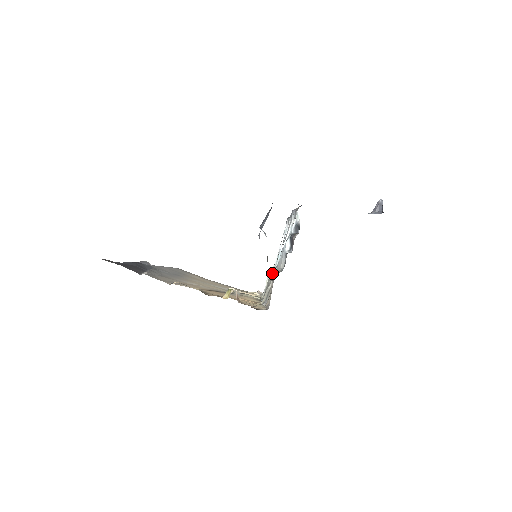
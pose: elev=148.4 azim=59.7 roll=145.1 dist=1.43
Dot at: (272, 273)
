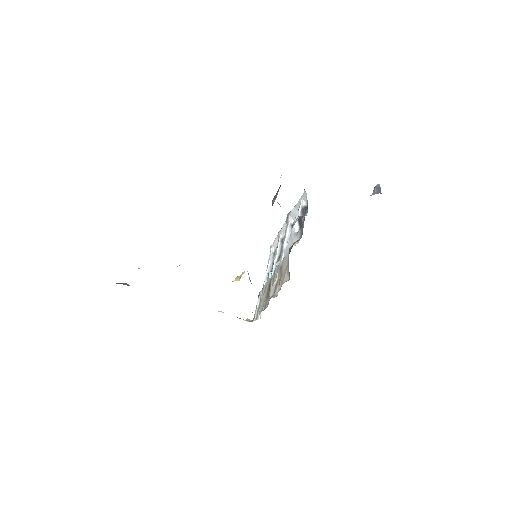
Dot at: (275, 271)
